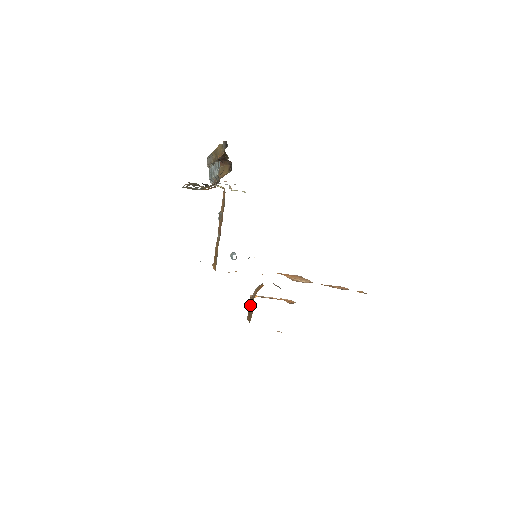
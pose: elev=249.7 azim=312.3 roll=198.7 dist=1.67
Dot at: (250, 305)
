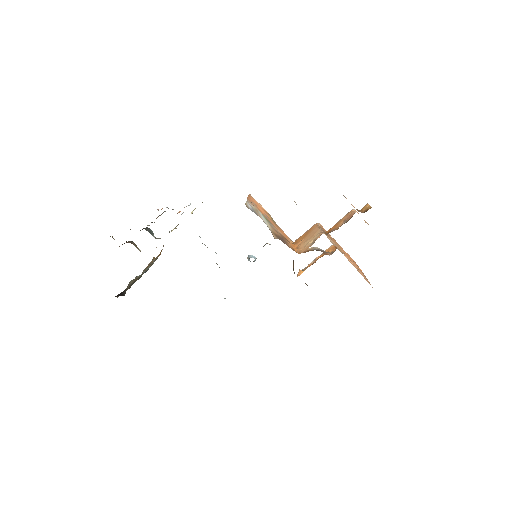
Dot at: occluded
